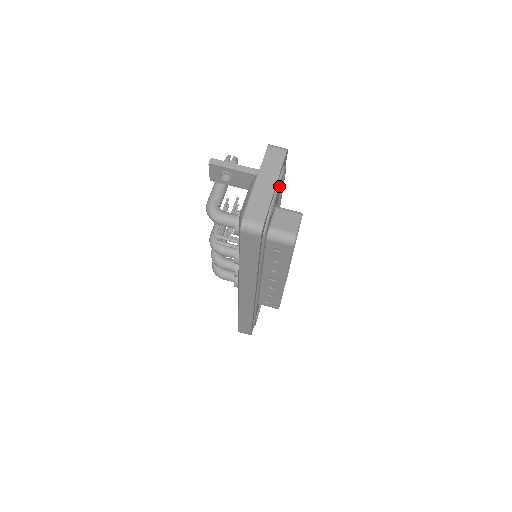
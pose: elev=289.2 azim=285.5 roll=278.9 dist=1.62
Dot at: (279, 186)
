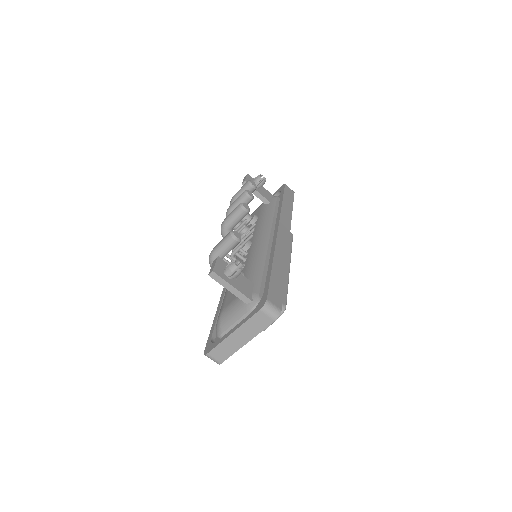
Dot at: occluded
